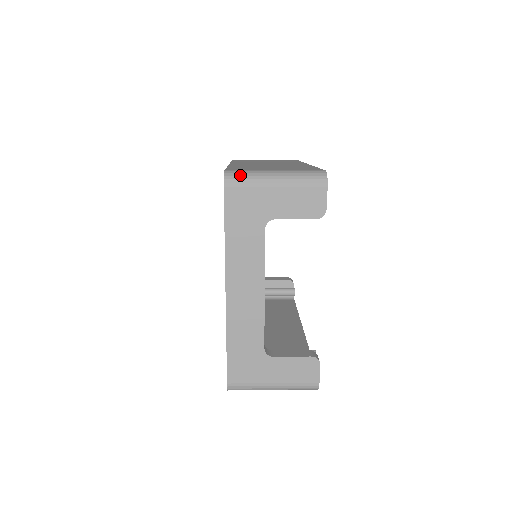
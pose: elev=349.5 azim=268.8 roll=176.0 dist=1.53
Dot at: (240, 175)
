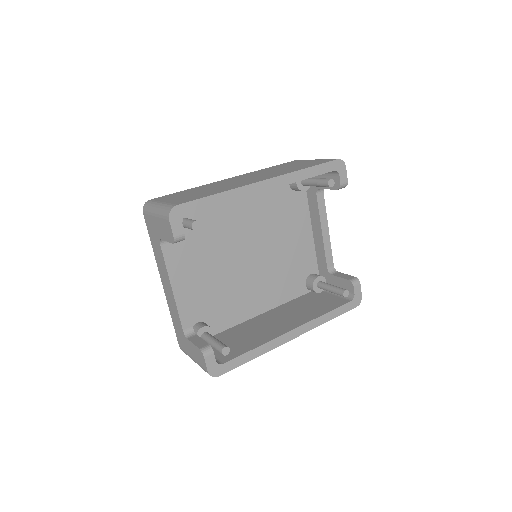
Dot at: (148, 205)
